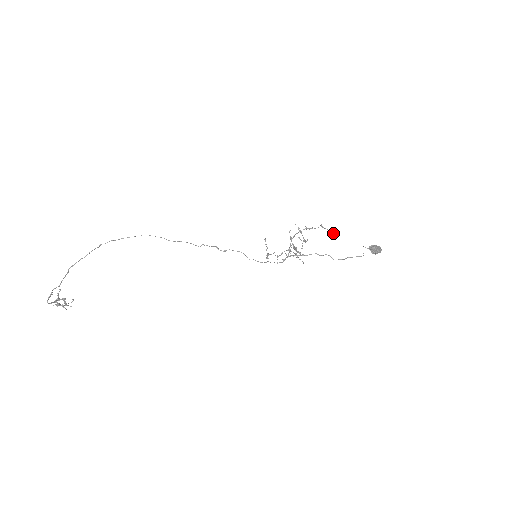
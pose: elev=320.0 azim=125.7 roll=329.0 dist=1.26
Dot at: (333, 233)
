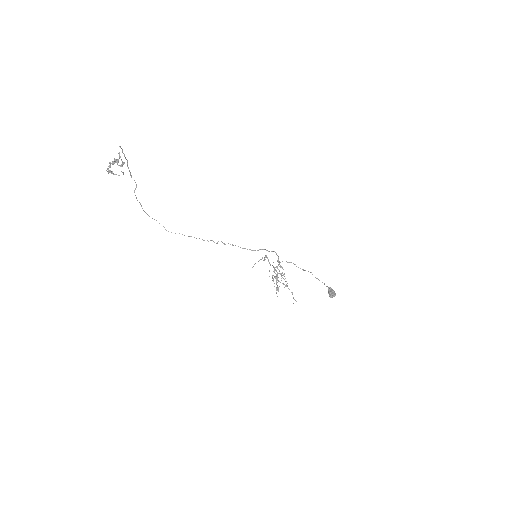
Dot at: (293, 298)
